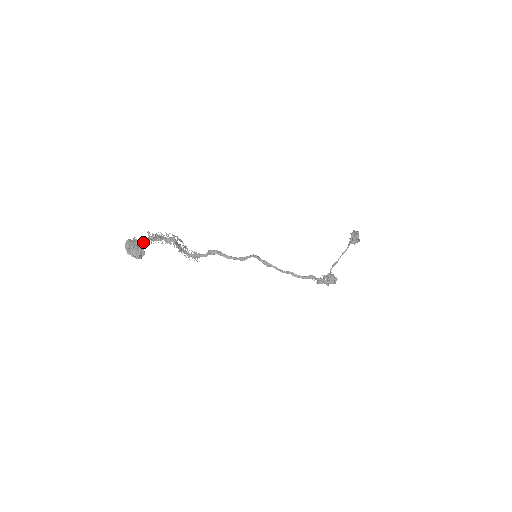
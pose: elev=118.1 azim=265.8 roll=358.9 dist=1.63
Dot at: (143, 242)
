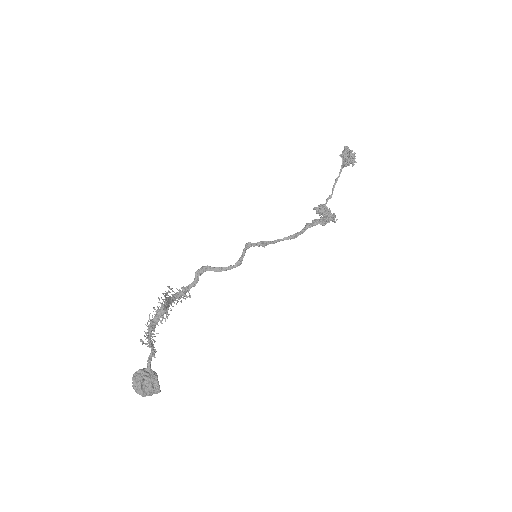
Dot at: (150, 368)
